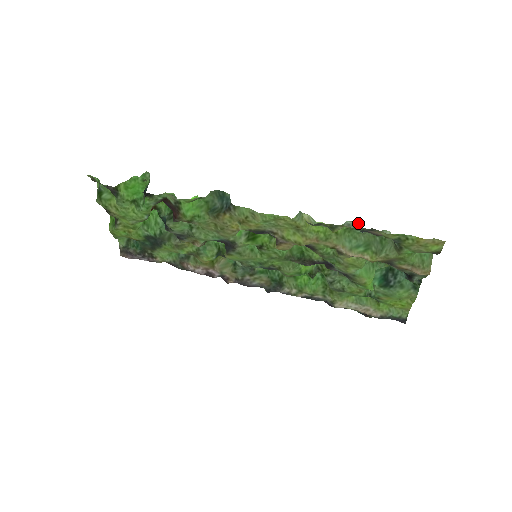
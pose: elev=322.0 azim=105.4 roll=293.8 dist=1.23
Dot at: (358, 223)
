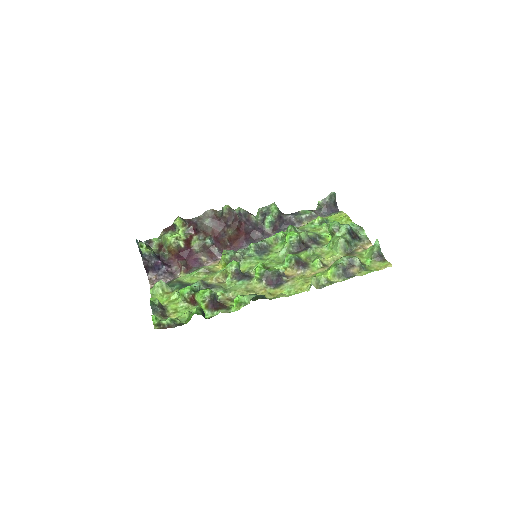
Dot at: (343, 269)
